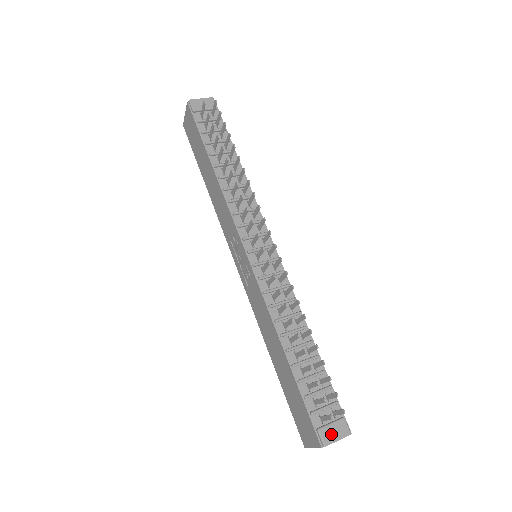
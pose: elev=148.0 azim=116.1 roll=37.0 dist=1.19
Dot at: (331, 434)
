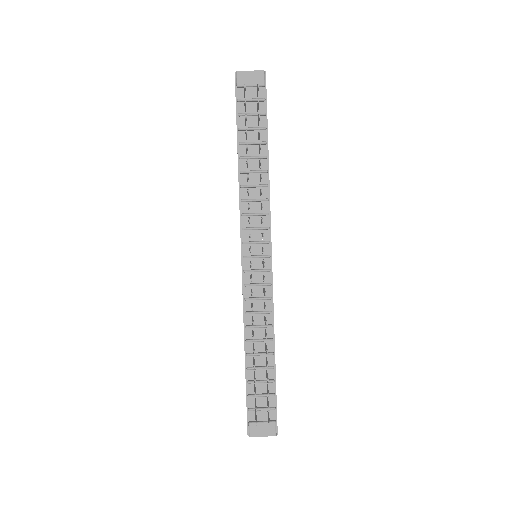
Dot at: (259, 430)
